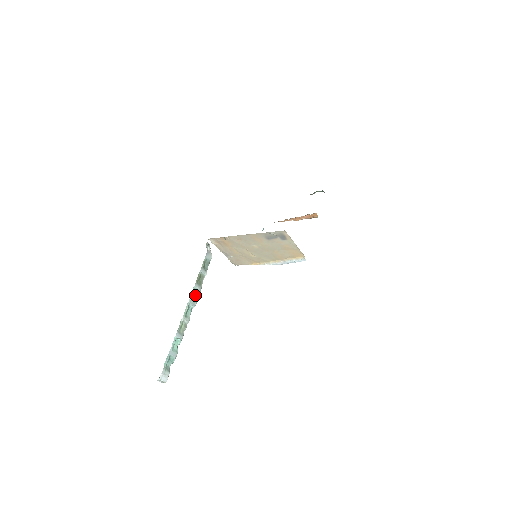
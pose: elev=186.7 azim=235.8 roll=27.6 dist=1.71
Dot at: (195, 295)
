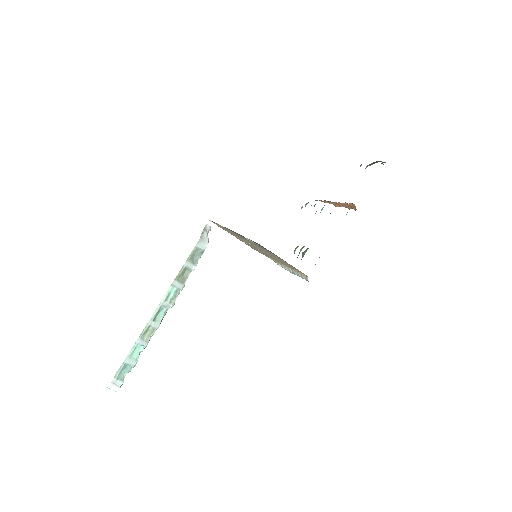
Dot at: (173, 294)
